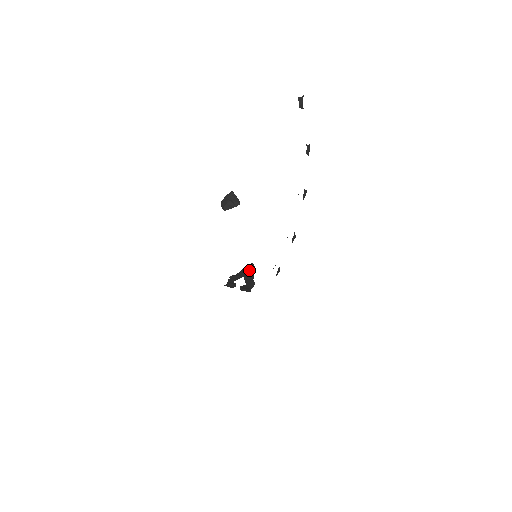
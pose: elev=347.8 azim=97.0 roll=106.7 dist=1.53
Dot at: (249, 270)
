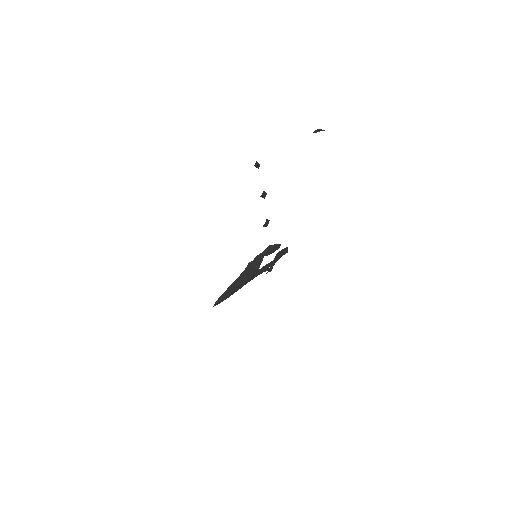
Dot at: occluded
